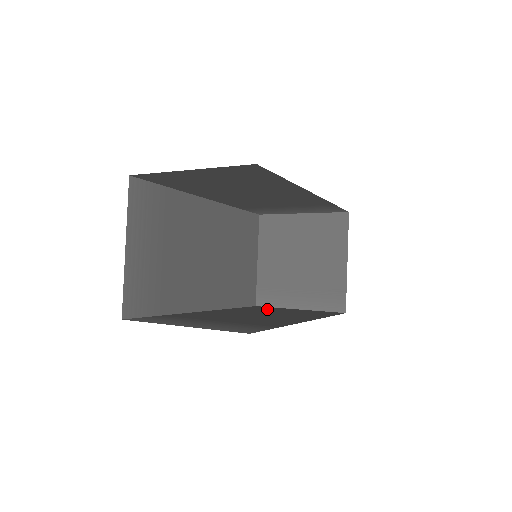
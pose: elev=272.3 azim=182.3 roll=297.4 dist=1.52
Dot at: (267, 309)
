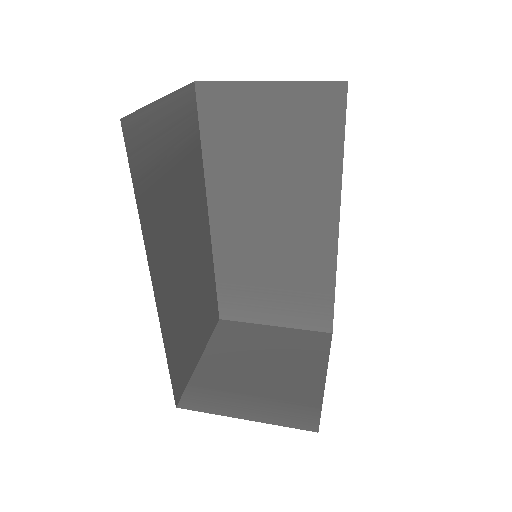
Dot at: occluded
